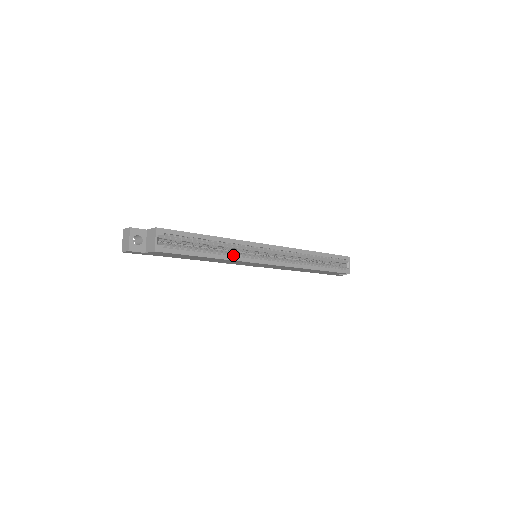
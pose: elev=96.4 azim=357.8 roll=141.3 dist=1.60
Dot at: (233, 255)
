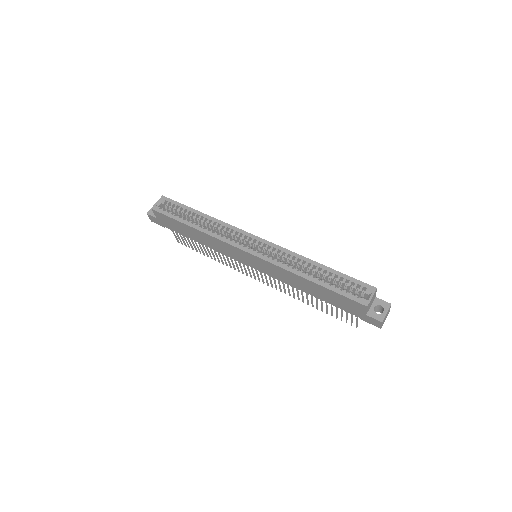
Dot at: (216, 234)
